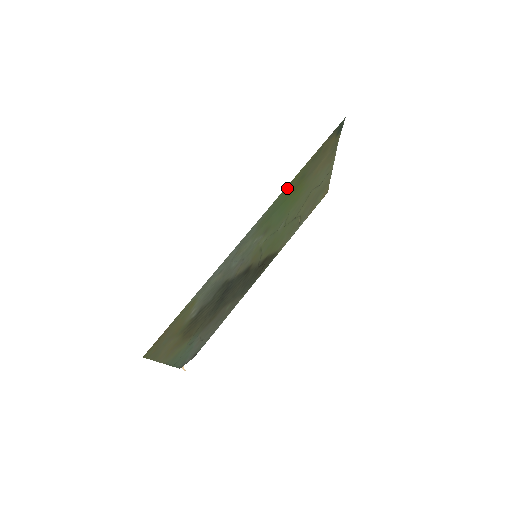
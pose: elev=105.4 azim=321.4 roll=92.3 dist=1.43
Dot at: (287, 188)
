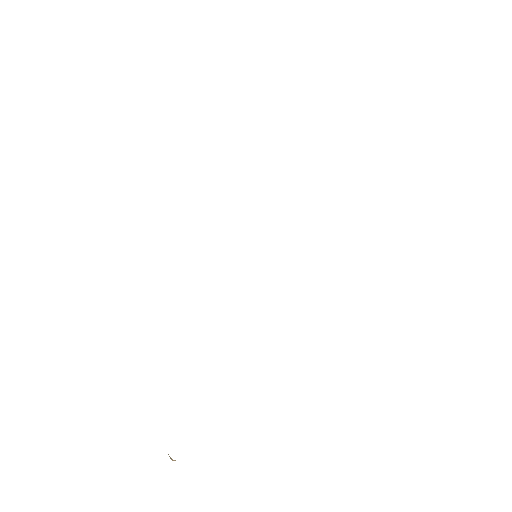
Dot at: occluded
